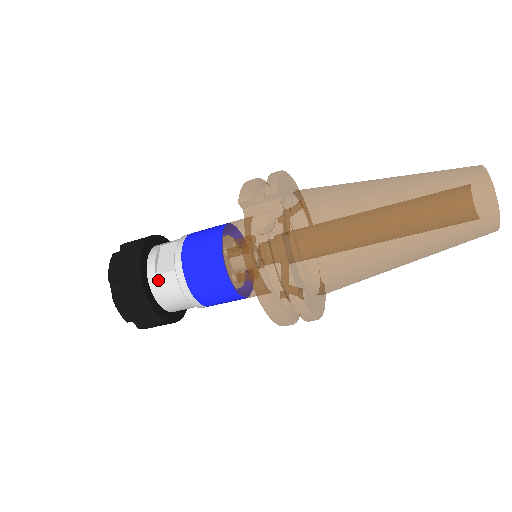
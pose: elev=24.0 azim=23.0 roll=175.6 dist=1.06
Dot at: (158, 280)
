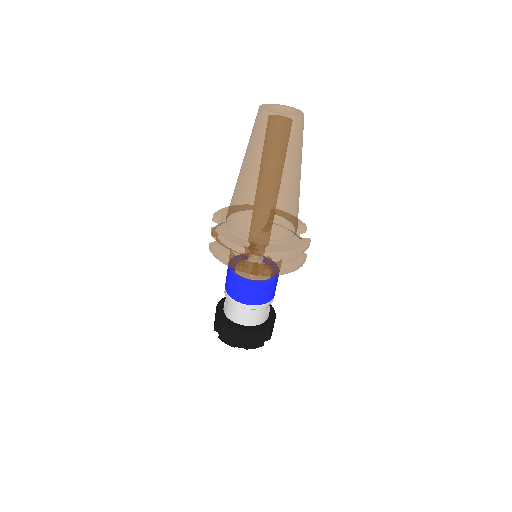
Dot at: (226, 310)
